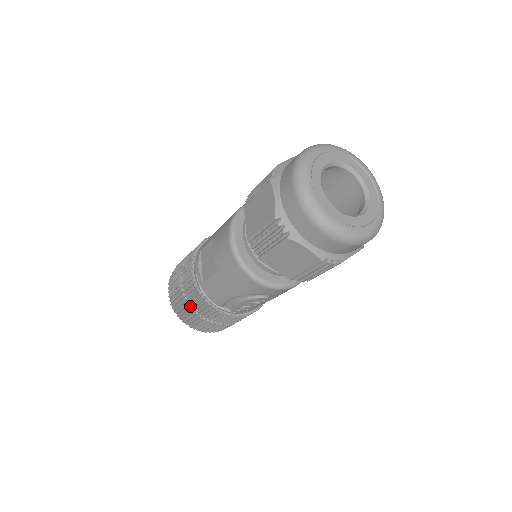
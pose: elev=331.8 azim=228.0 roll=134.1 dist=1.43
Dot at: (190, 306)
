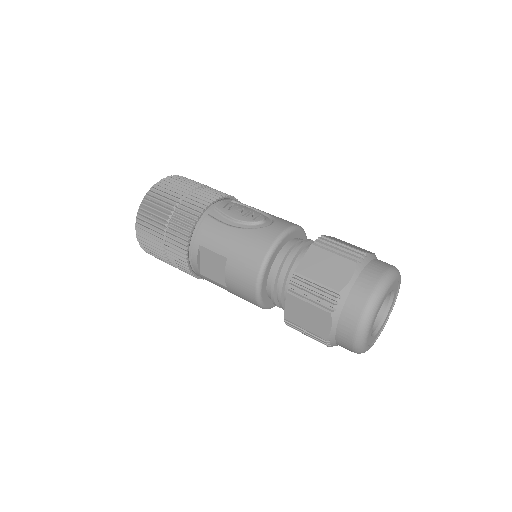
Dot at: (171, 265)
